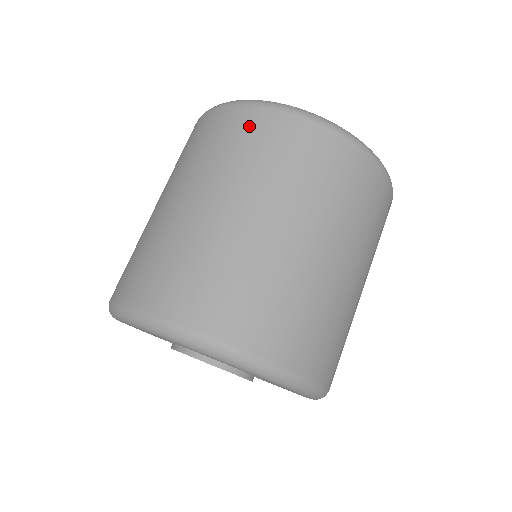
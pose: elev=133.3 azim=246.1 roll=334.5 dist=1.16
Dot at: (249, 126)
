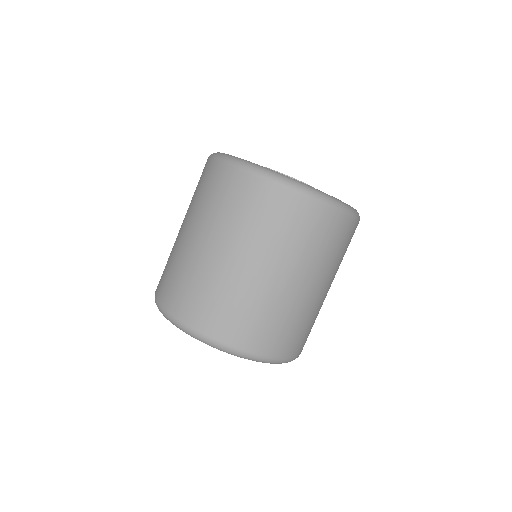
Dot at: (229, 184)
